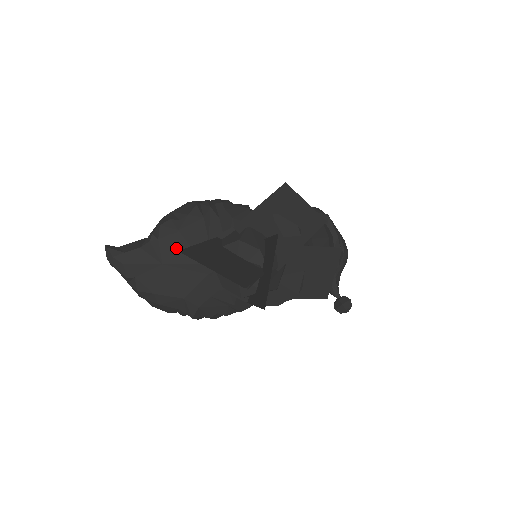
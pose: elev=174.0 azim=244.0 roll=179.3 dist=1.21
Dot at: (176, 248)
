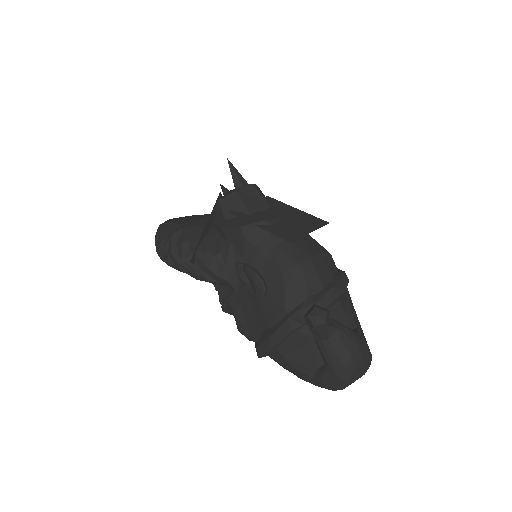
Dot at: occluded
